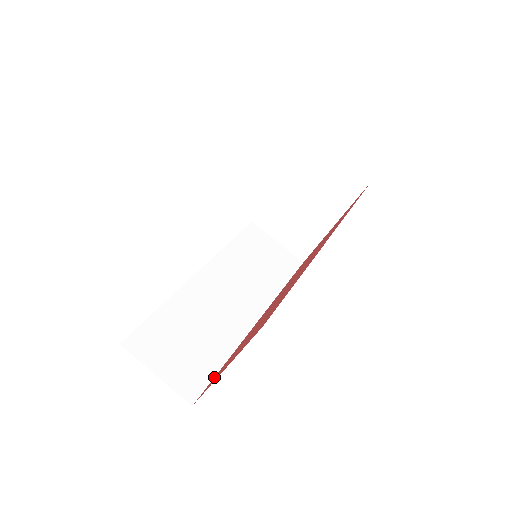
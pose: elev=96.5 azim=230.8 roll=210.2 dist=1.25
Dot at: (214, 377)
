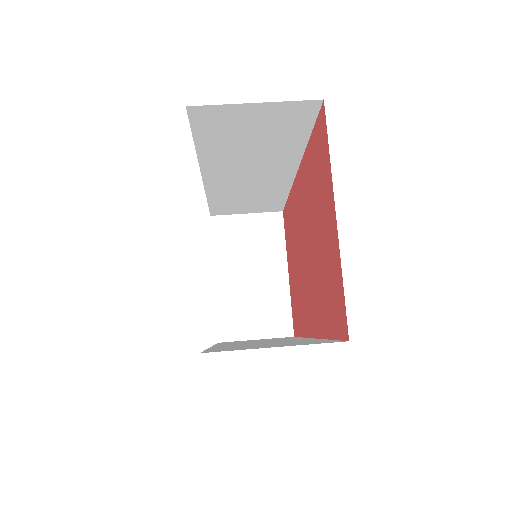
Dot at: (334, 337)
